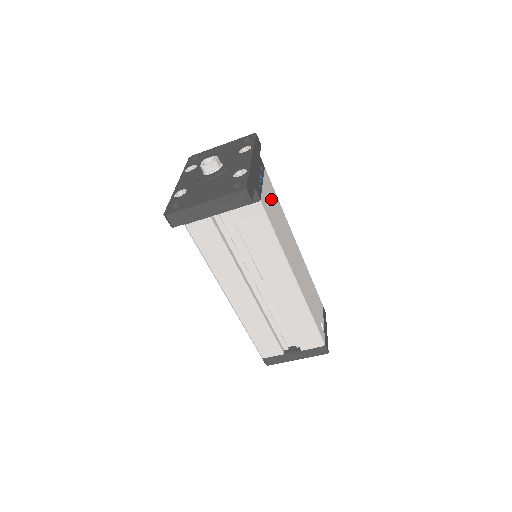
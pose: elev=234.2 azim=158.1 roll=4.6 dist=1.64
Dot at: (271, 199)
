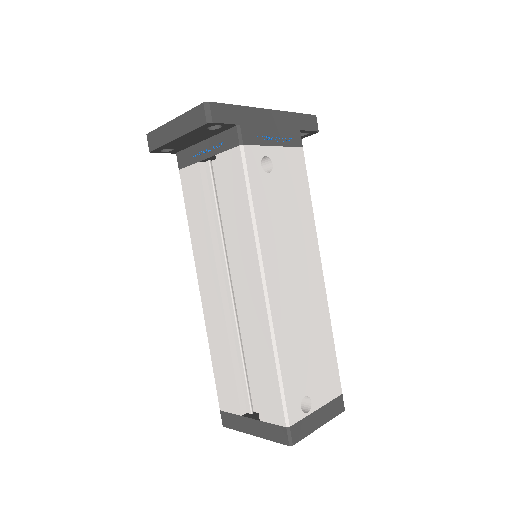
Dot at: (285, 176)
